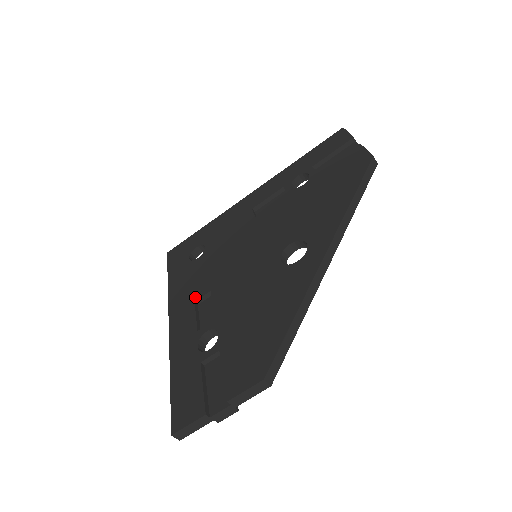
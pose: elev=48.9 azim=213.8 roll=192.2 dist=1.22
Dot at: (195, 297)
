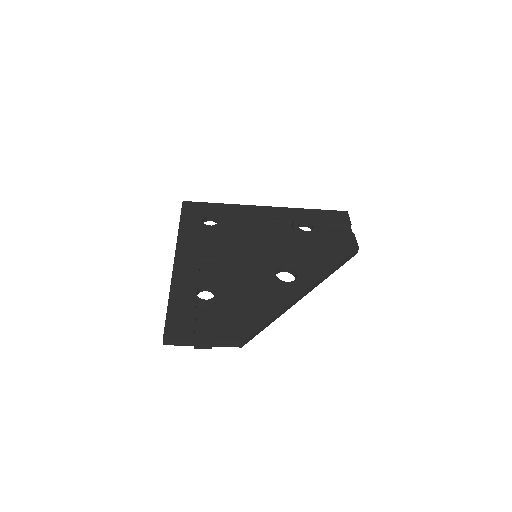
Dot at: (202, 254)
